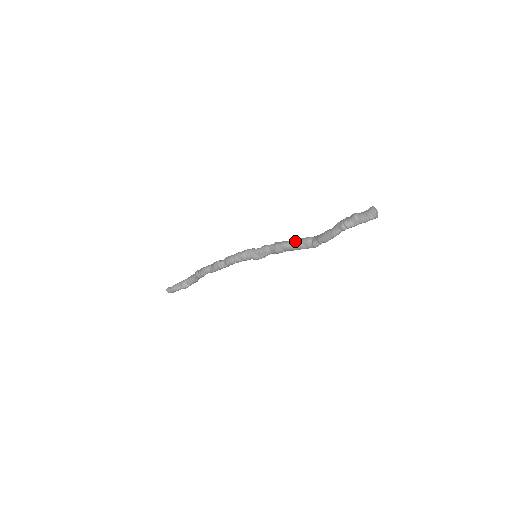
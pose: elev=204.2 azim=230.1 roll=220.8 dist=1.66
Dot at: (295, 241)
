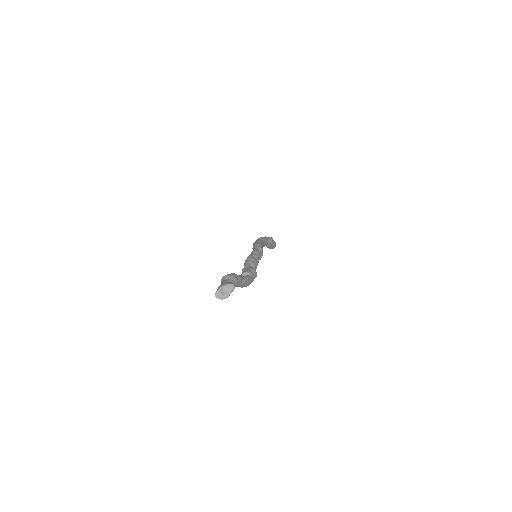
Dot at: (247, 265)
